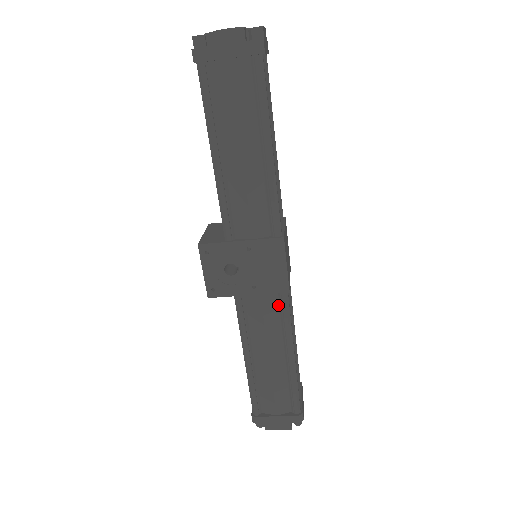
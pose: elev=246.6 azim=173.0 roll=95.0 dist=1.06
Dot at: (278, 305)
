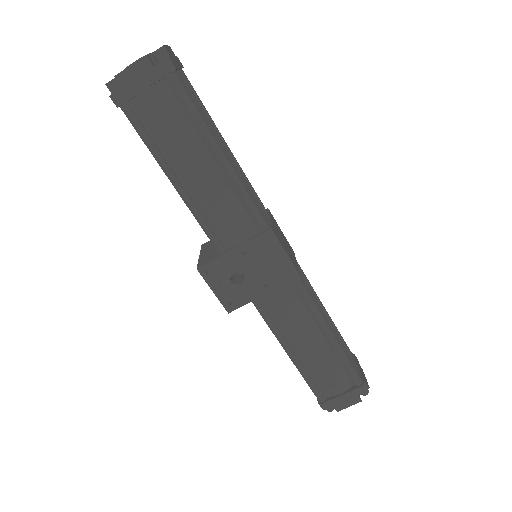
Dot at: (296, 292)
